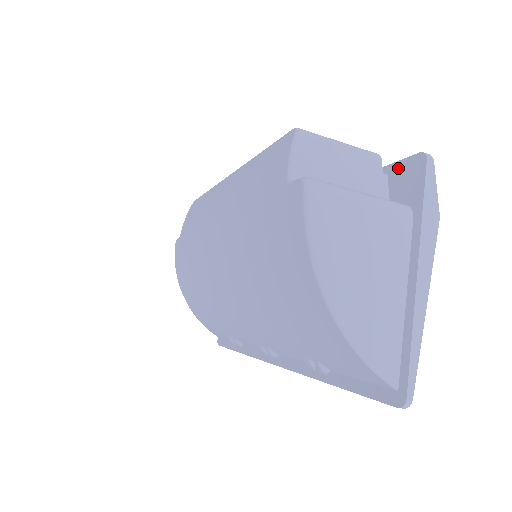
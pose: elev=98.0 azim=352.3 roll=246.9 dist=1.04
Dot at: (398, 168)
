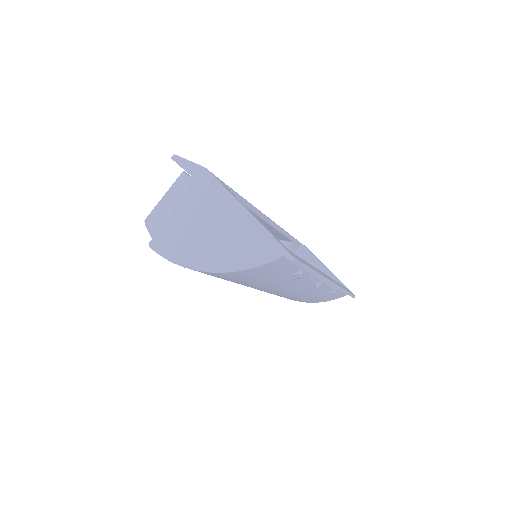
Dot at: occluded
